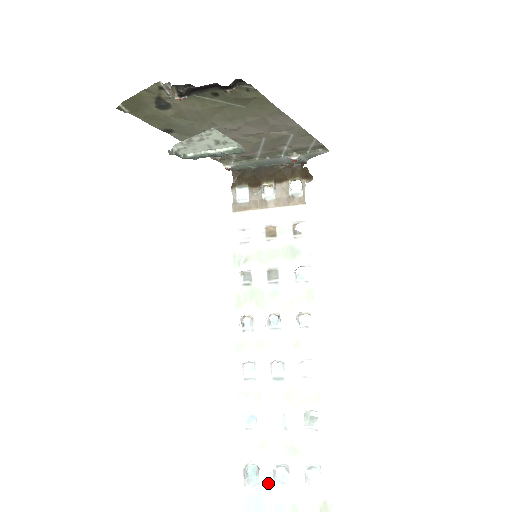
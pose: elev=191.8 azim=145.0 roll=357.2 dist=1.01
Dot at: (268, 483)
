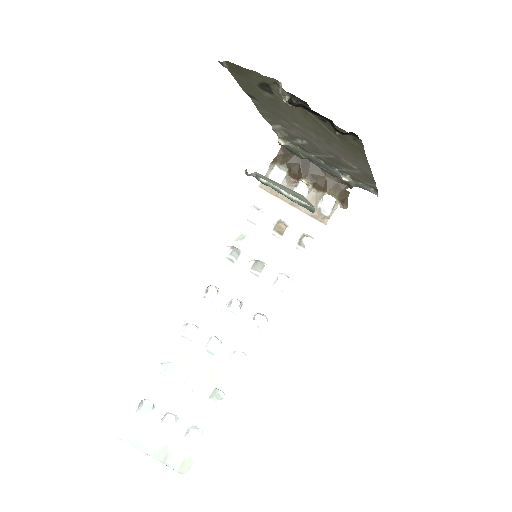
Dot at: (155, 421)
